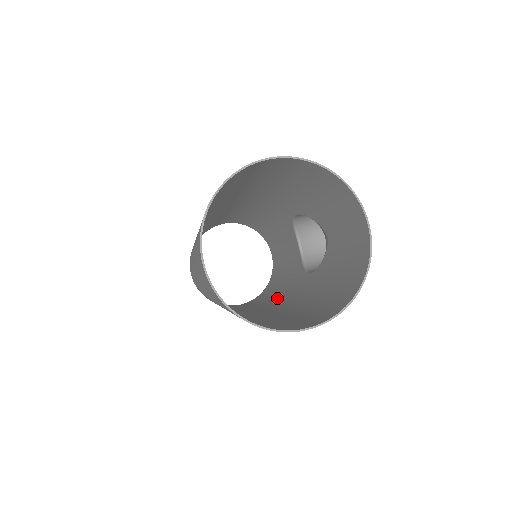
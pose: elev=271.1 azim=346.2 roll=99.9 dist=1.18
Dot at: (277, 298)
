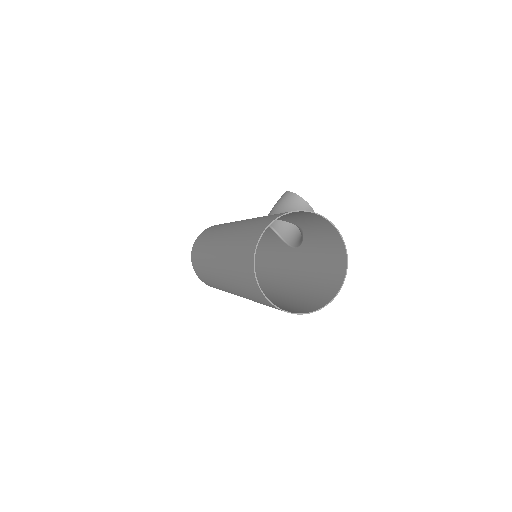
Dot at: (277, 268)
